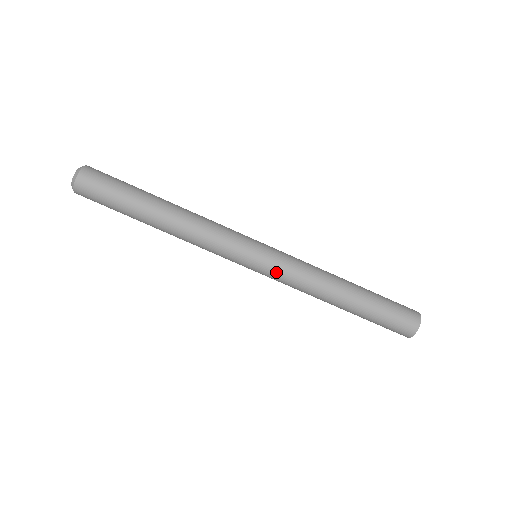
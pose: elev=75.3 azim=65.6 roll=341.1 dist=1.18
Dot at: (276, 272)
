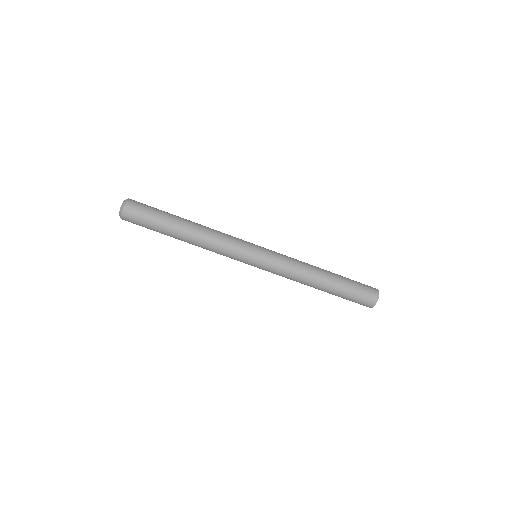
Dot at: (274, 259)
